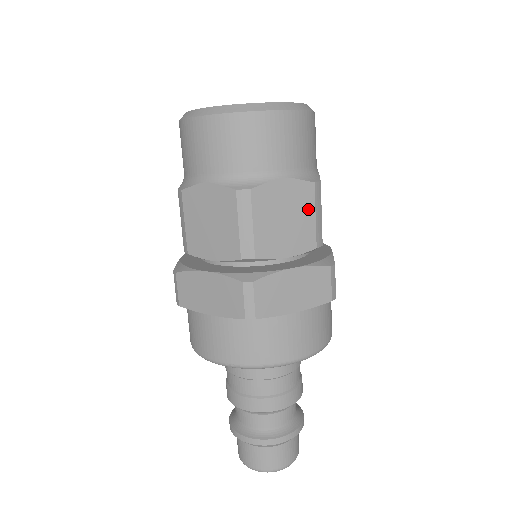
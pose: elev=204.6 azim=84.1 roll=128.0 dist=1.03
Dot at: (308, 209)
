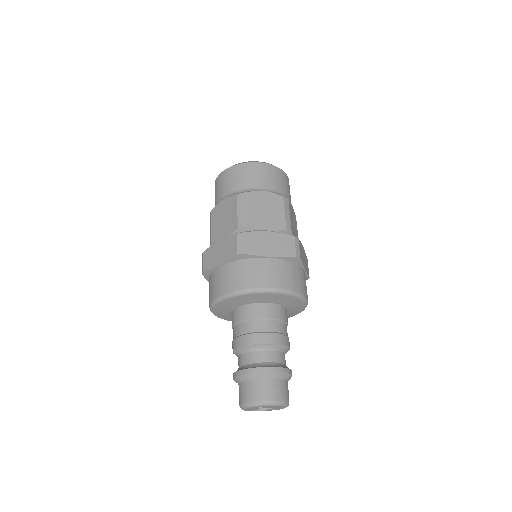
Dot at: (296, 227)
